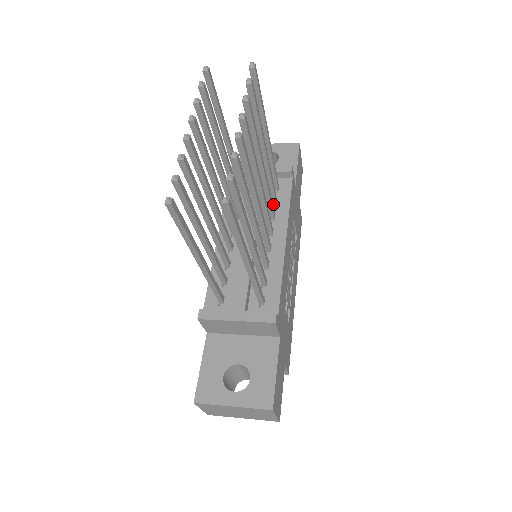
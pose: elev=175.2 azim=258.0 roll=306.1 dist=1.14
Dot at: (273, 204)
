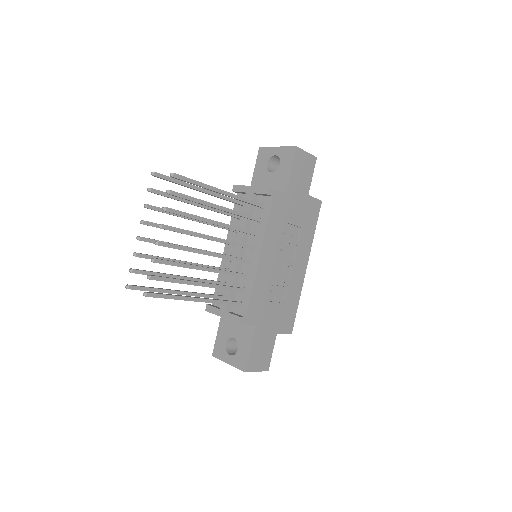
Dot at: (258, 221)
